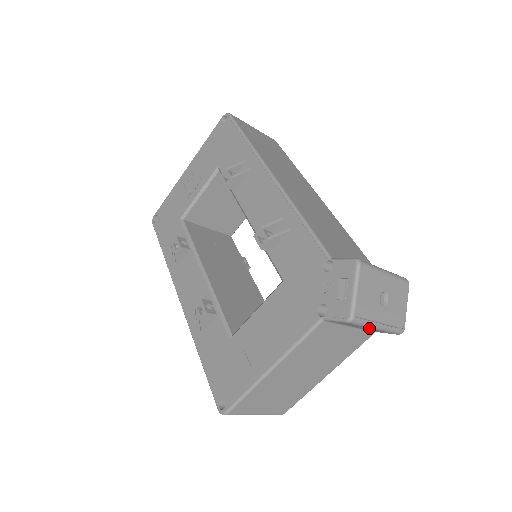
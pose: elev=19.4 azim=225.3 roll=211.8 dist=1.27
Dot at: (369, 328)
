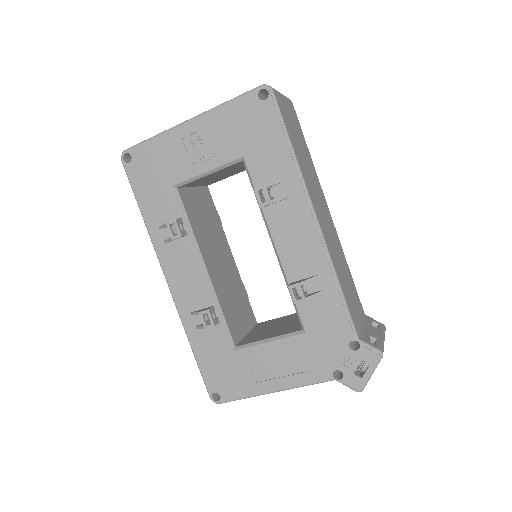
Dot at: occluded
